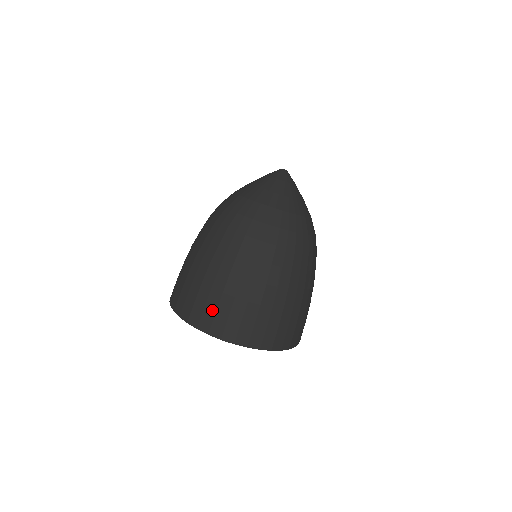
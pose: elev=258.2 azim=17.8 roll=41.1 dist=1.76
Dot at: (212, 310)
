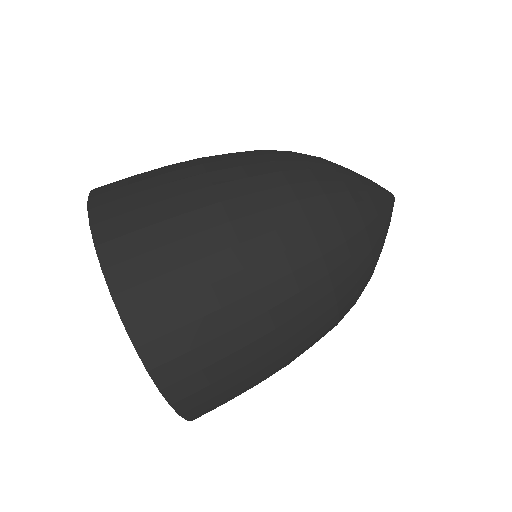
Dot at: (148, 243)
